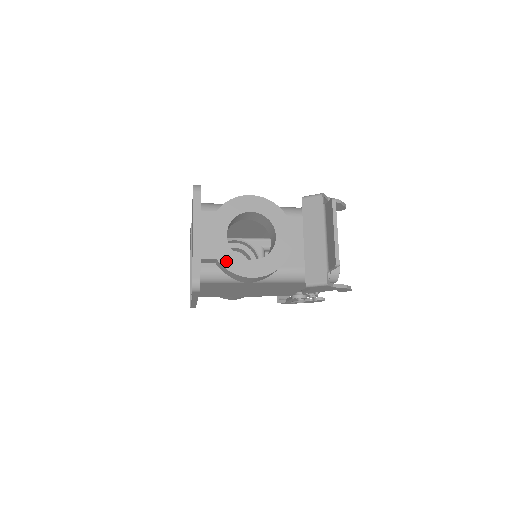
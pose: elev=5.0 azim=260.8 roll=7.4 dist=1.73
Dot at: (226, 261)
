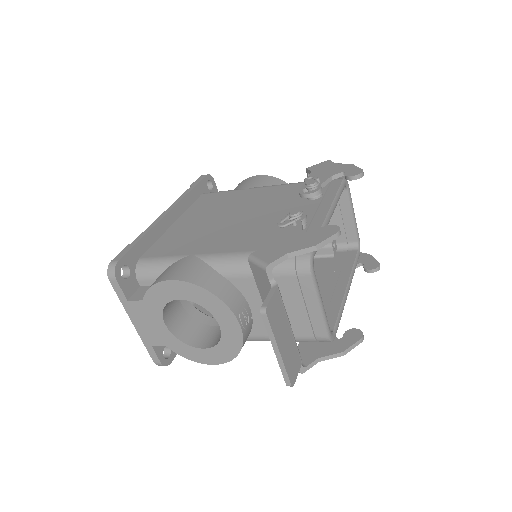
Dot at: (176, 349)
